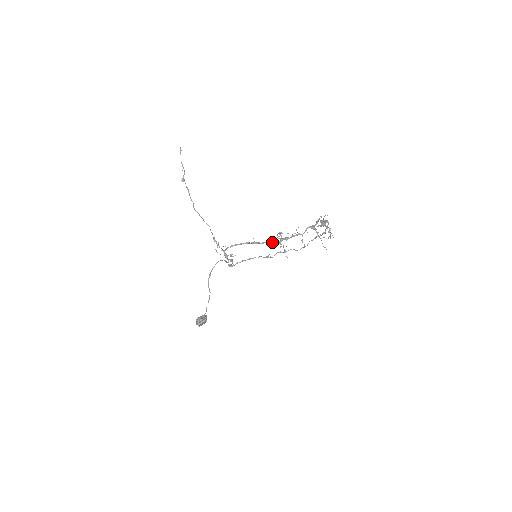
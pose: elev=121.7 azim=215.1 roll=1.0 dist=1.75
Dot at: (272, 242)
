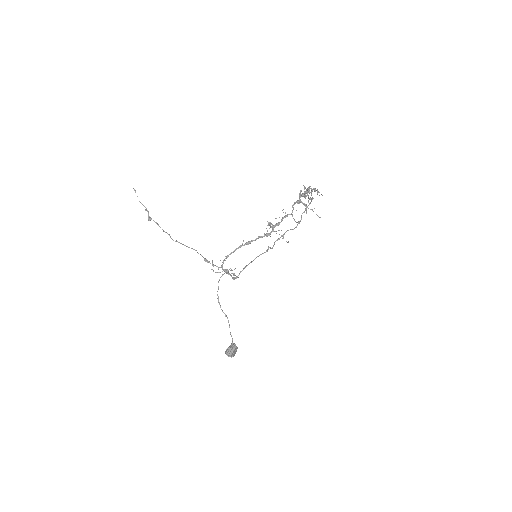
Dot at: occluded
